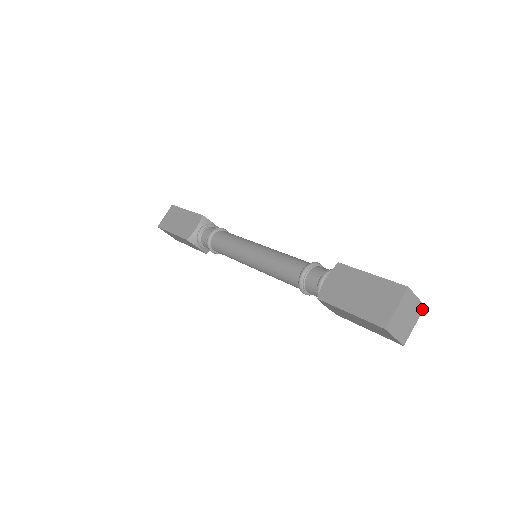
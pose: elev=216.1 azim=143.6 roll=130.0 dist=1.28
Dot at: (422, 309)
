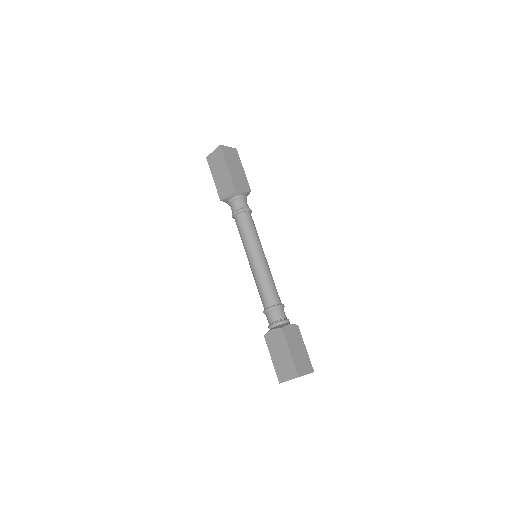
Dot at: occluded
